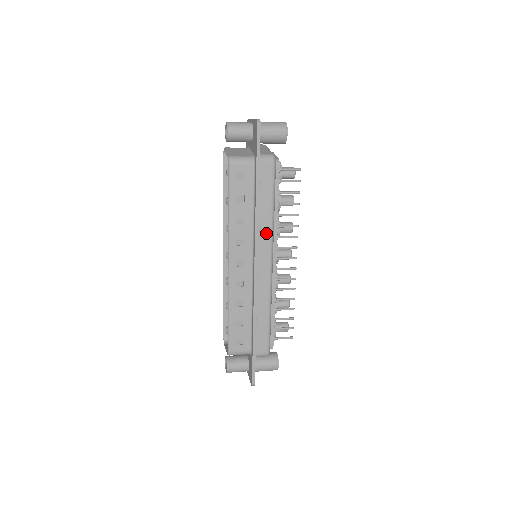
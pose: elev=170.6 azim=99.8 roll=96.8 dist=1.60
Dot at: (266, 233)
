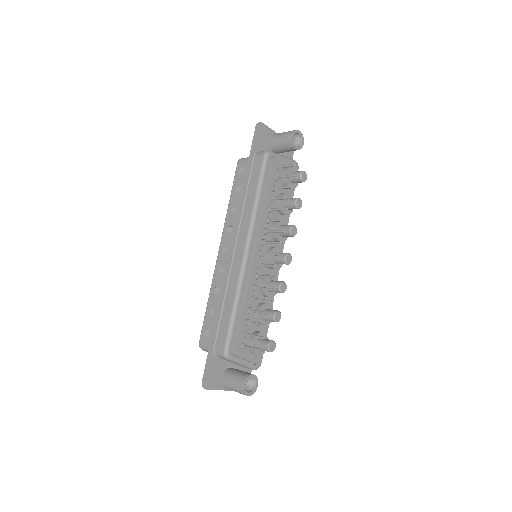
Dot at: (247, 219)
